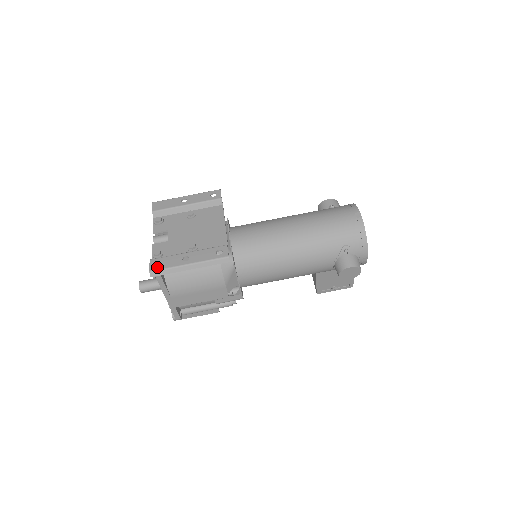
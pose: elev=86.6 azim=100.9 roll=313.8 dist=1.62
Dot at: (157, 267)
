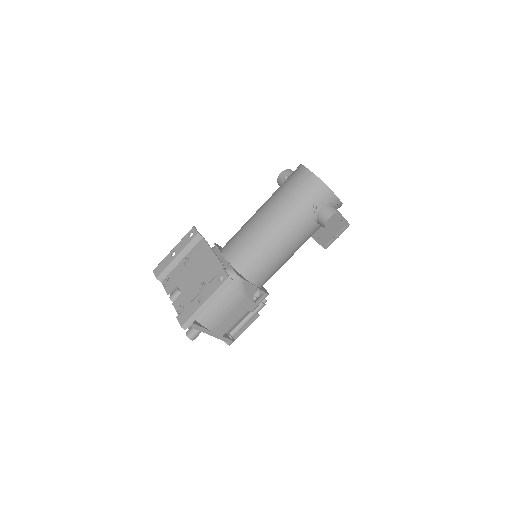
Dot at: (184, 320)
